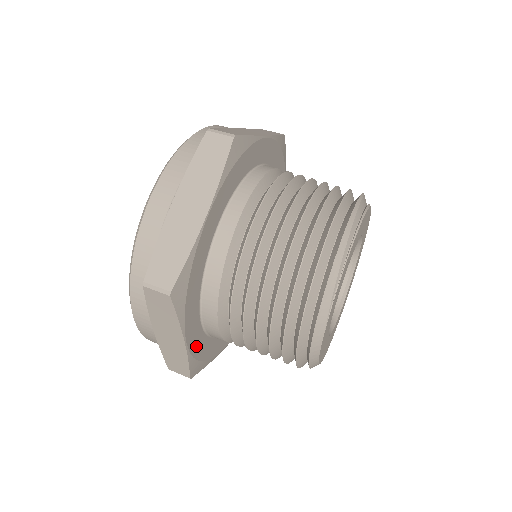
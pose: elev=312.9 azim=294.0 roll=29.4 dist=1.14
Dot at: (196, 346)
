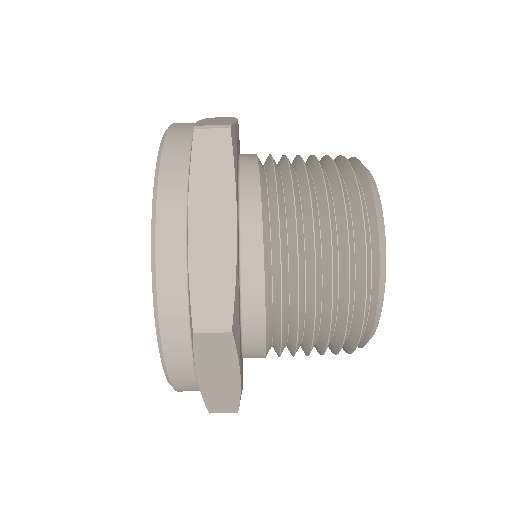
Dot at: (238, 265)
